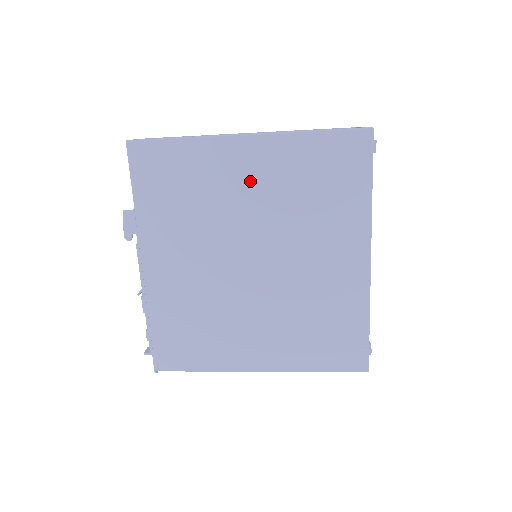
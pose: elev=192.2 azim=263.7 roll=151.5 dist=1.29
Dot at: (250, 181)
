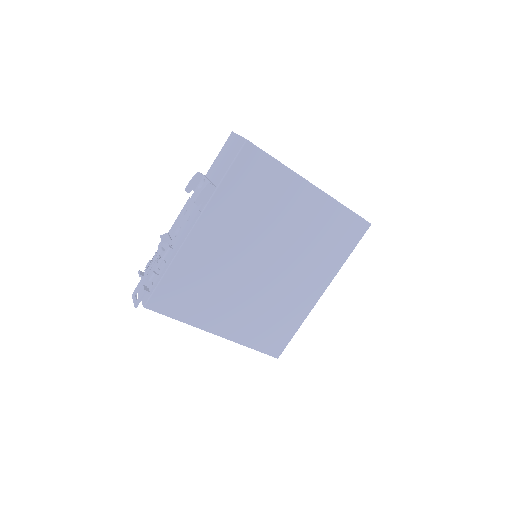
Dot at: (298, 214)
